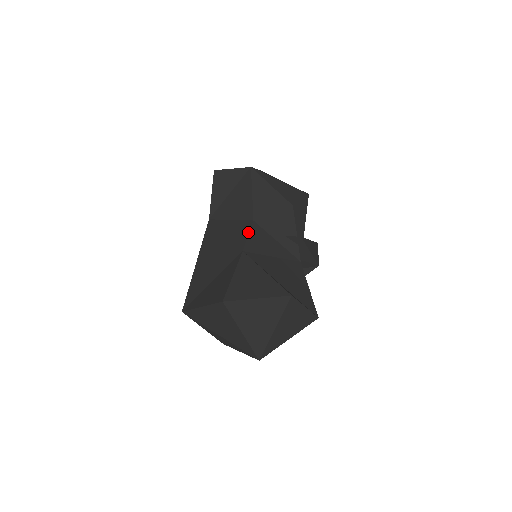
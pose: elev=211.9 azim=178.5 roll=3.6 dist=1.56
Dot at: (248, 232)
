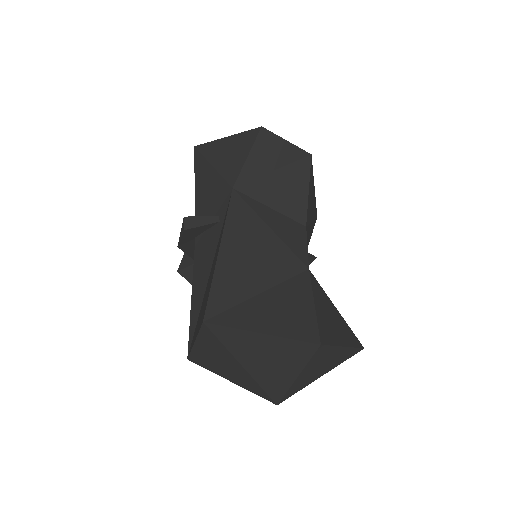
Dot at: (306, 242)
